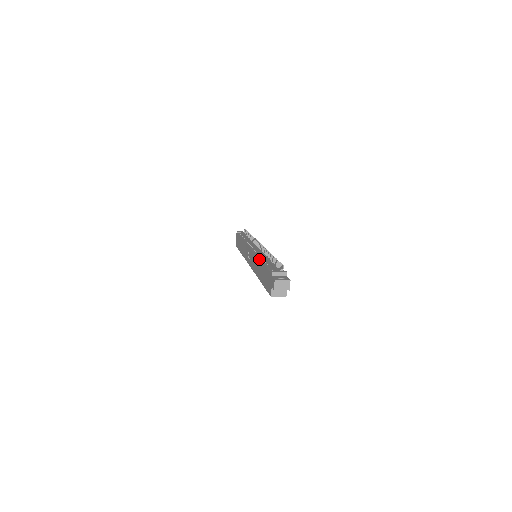
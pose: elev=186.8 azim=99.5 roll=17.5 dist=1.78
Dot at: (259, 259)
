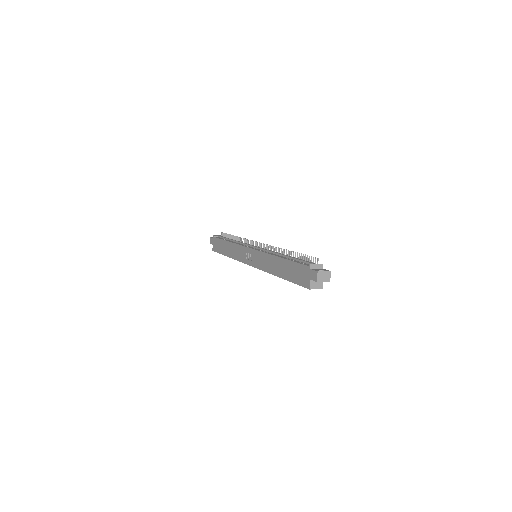
Dot at: (276, 256)
